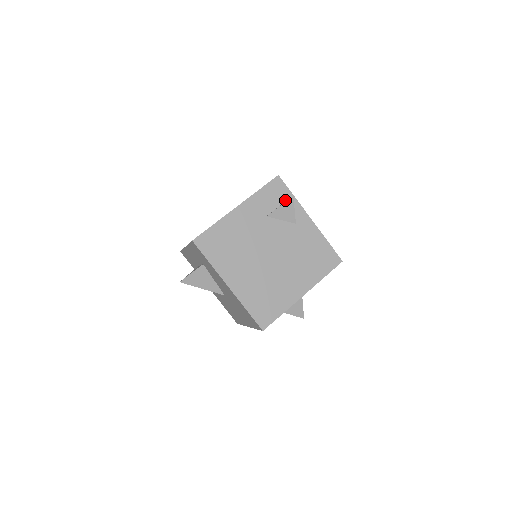
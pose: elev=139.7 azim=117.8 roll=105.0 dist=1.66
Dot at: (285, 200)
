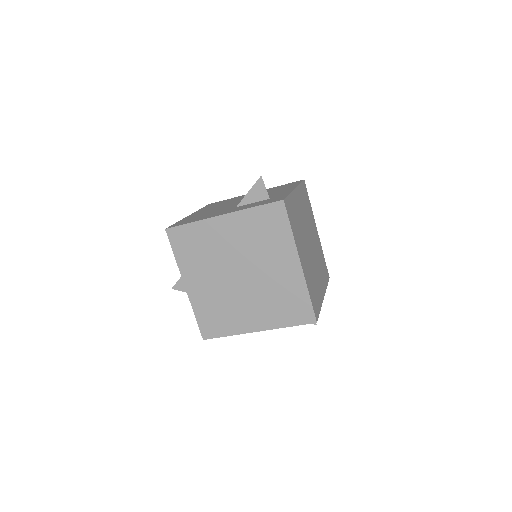
Dot at: occluded
